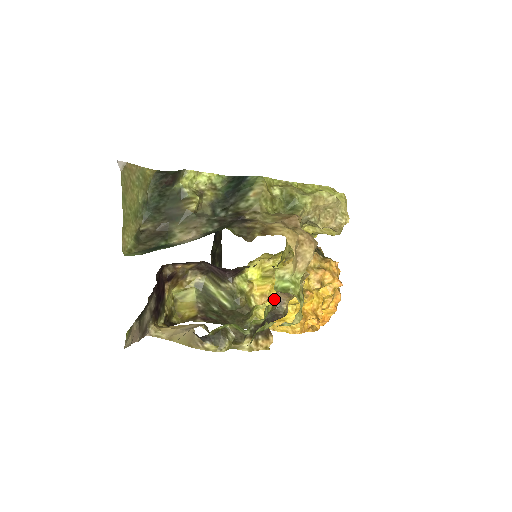
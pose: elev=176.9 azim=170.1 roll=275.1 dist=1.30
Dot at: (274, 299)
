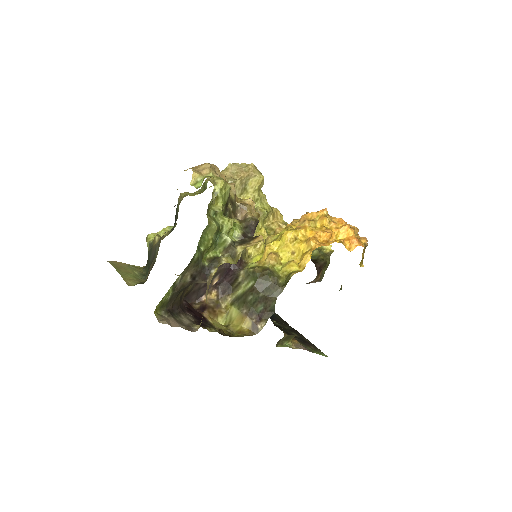
Dot at: (239, 220)
